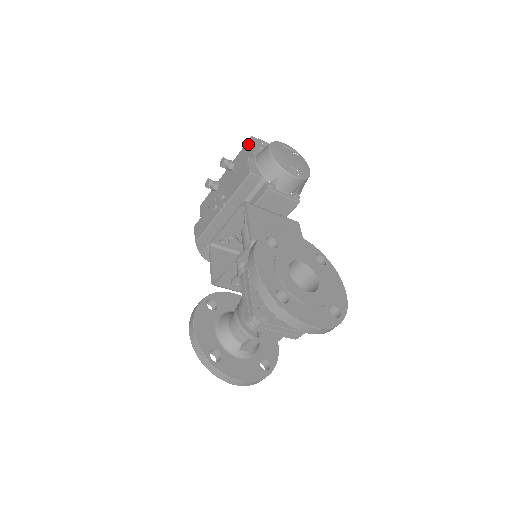
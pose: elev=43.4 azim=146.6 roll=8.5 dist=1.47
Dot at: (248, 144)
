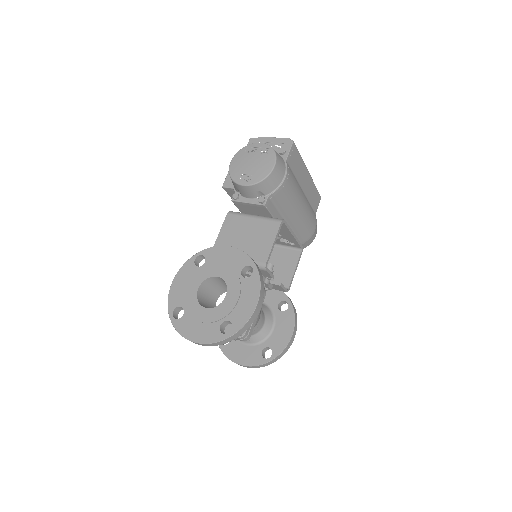
Dot at: occluded
